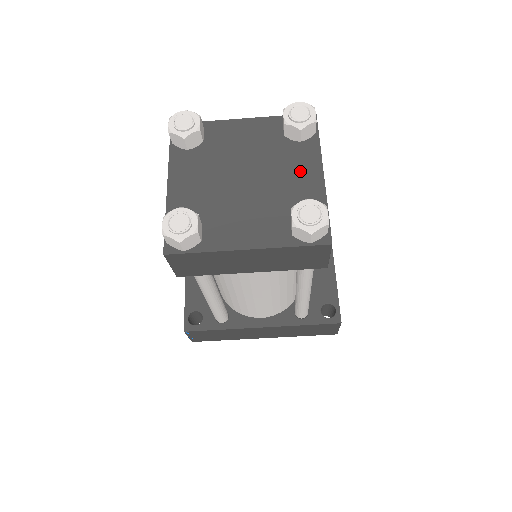
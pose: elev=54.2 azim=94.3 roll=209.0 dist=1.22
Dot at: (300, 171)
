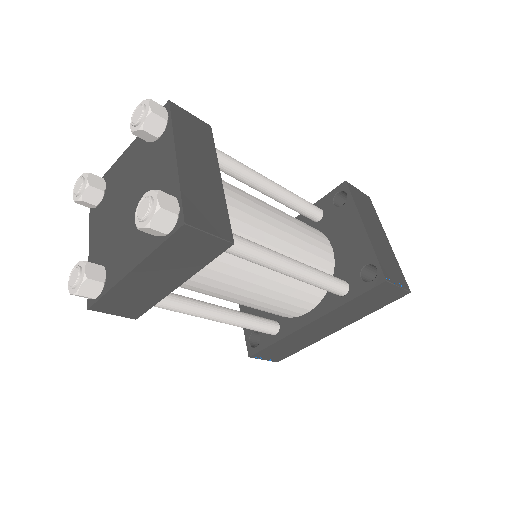
Dot at: (160, 167)
